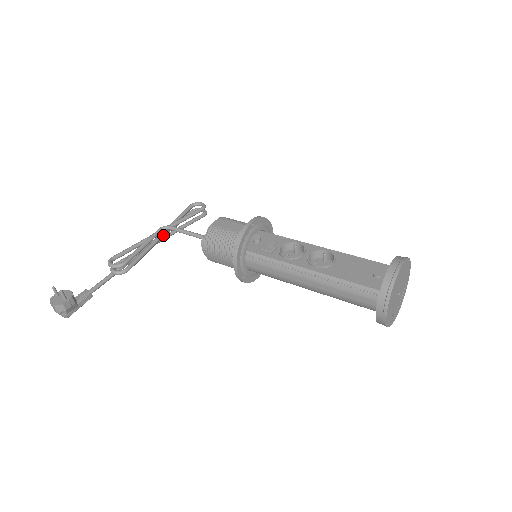
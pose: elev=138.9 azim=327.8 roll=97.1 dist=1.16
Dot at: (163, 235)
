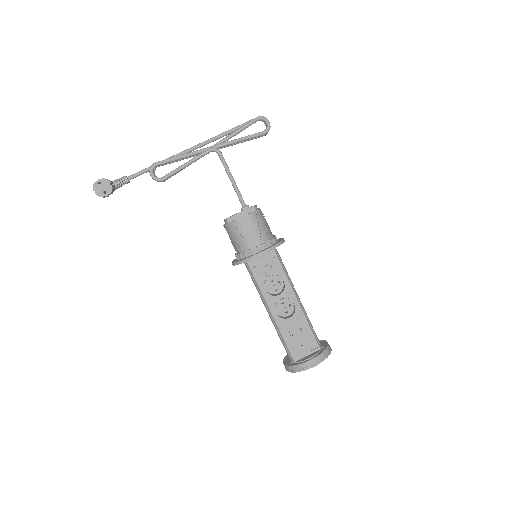
Dot at: occluded
